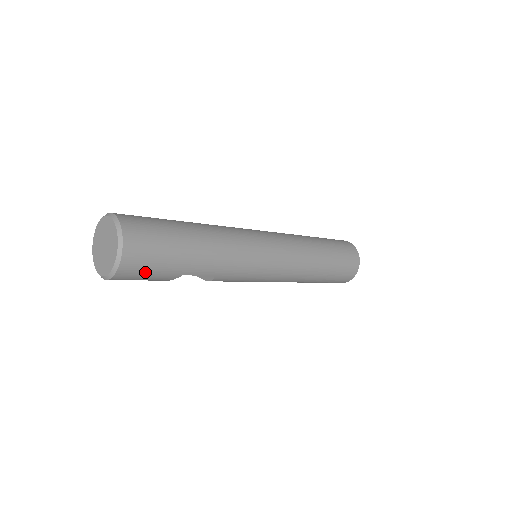
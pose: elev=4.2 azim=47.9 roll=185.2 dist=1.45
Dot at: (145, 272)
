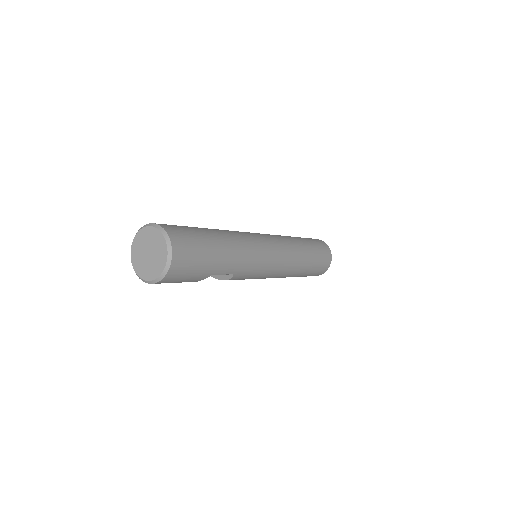
Dot at: (186, 273)
